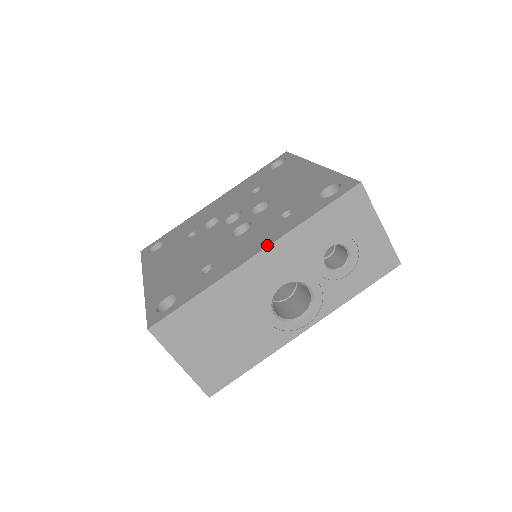
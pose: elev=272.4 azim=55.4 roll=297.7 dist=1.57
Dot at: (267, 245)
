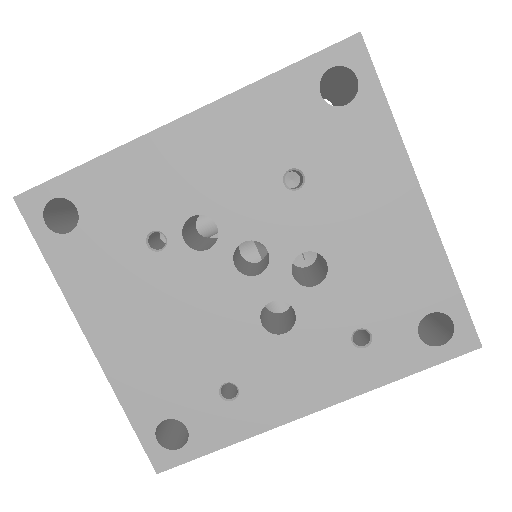
Dot at: (332, 403)
